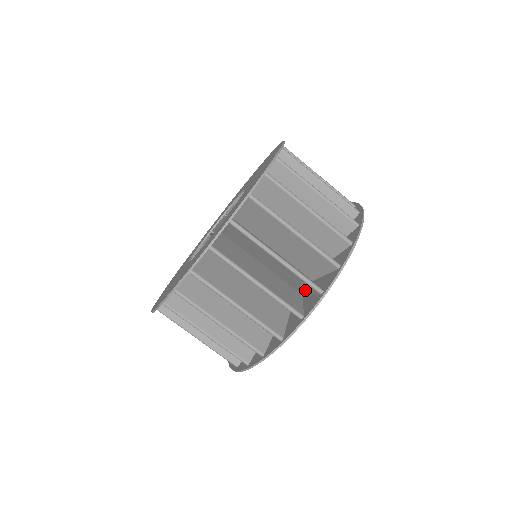
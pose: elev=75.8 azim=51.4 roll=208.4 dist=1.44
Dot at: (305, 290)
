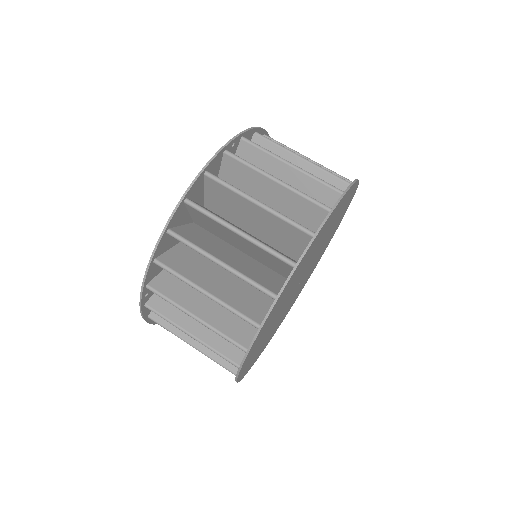
Dot at: occluded
